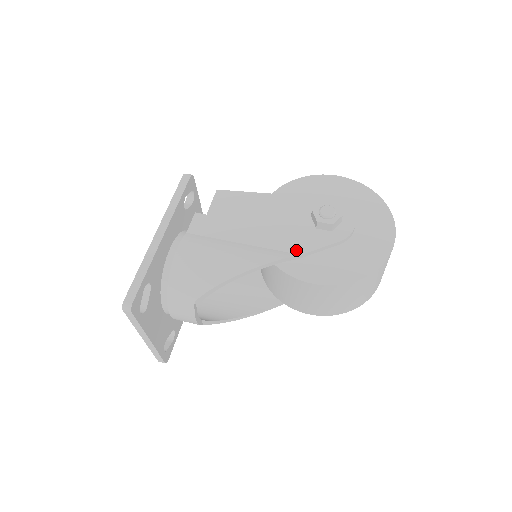
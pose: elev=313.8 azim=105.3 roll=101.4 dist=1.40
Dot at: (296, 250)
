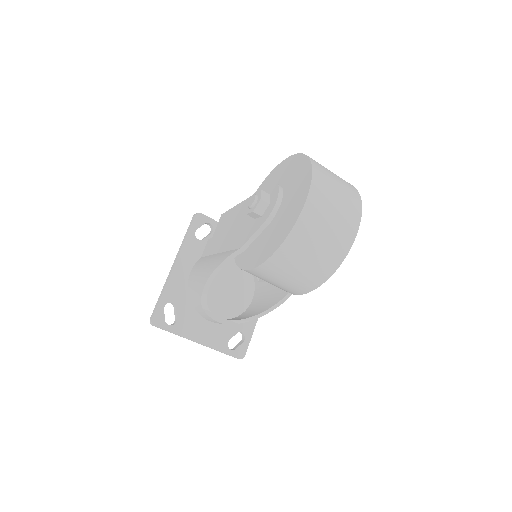
Dot at: (239, 245)
